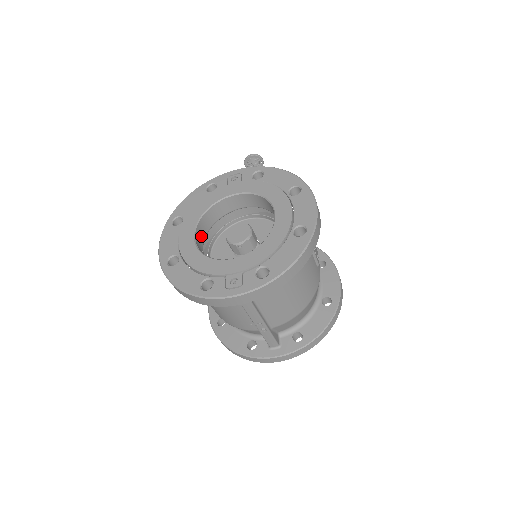
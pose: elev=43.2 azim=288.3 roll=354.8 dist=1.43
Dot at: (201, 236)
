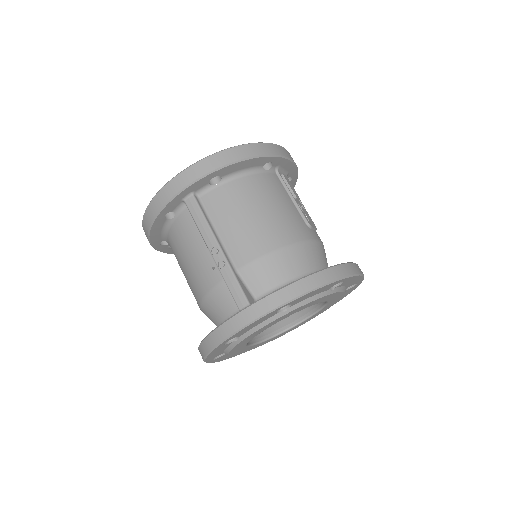
Dot at: occluded
